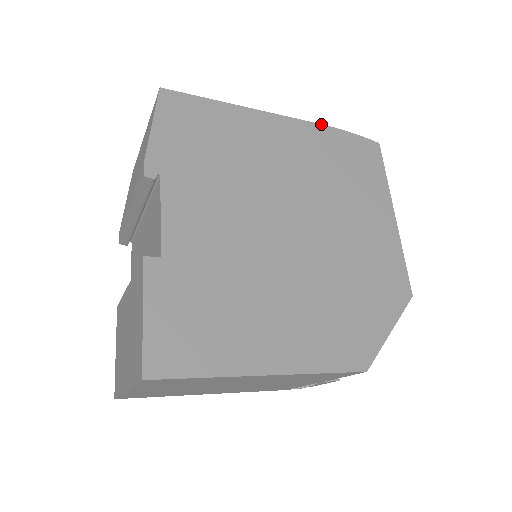
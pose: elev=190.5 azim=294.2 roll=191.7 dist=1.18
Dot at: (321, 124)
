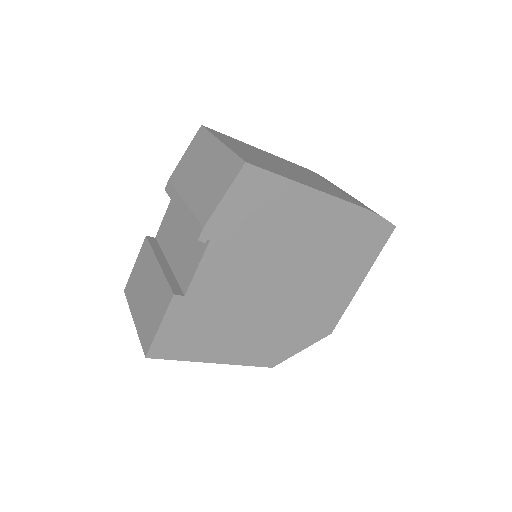
Dot at: (360, 206)
